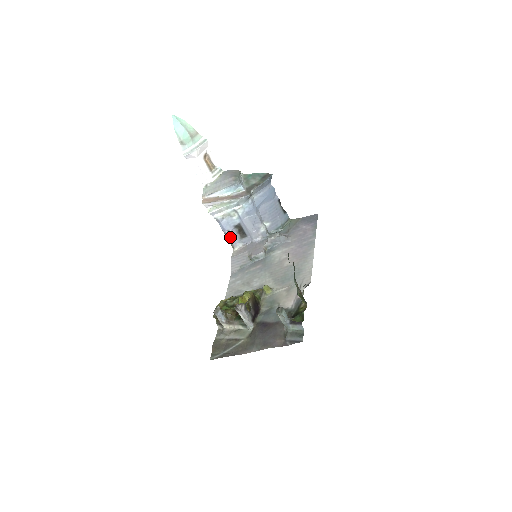
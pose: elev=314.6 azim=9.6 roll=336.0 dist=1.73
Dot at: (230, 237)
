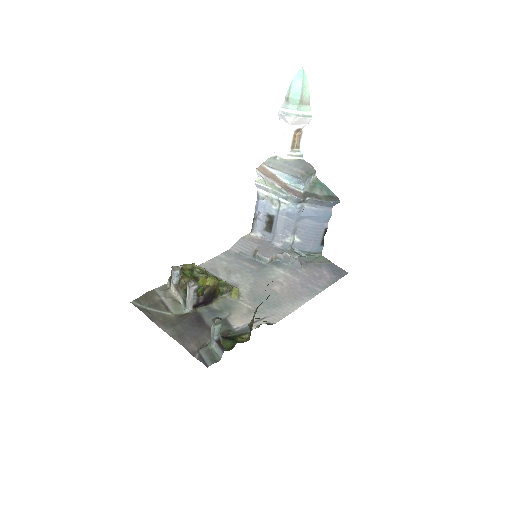
Dot at: (256, 220)
